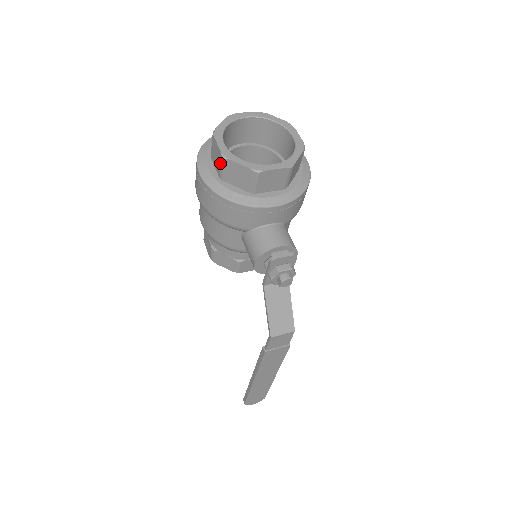
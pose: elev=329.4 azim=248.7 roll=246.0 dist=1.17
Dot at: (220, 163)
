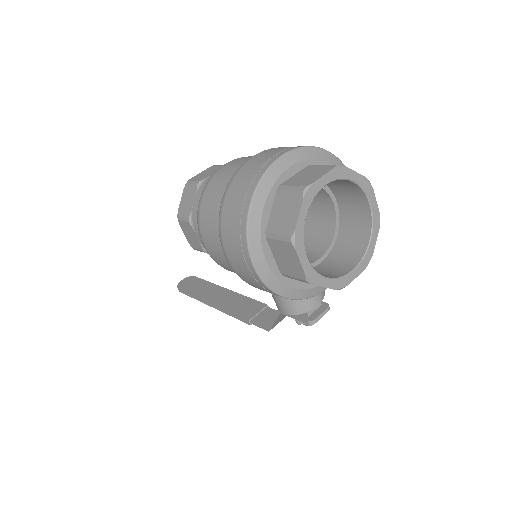
Dot at: (295, 276)
